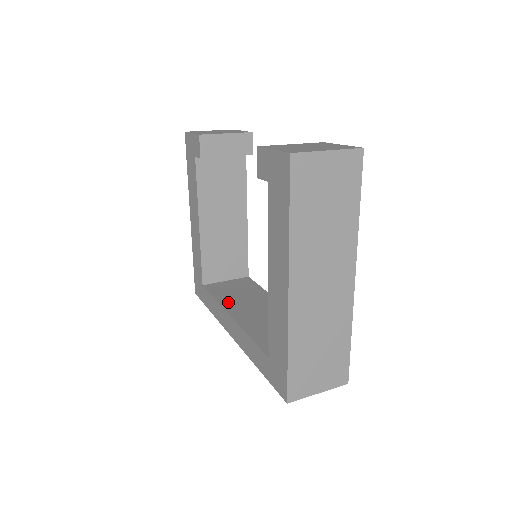
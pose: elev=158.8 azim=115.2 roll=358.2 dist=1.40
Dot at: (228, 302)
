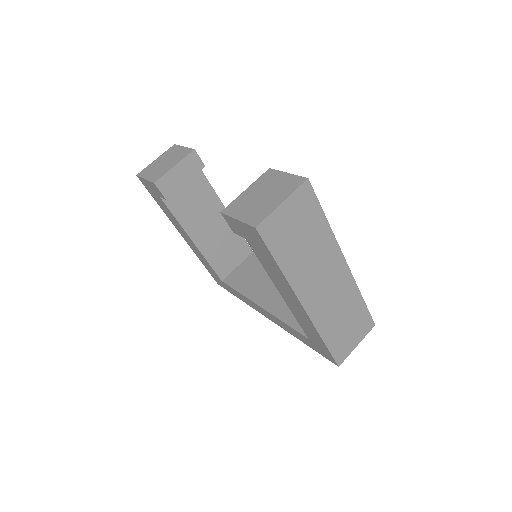
Dot at: (251, 292)
